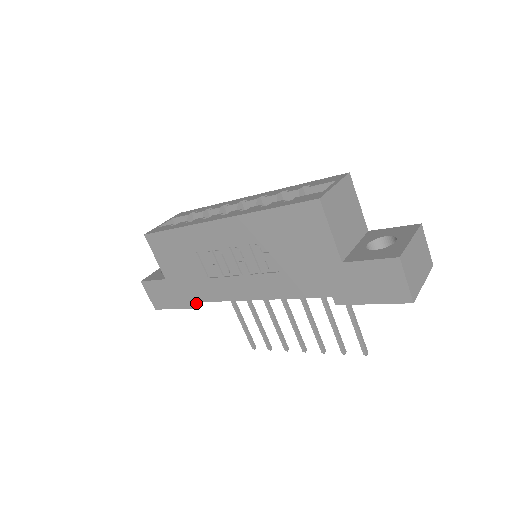
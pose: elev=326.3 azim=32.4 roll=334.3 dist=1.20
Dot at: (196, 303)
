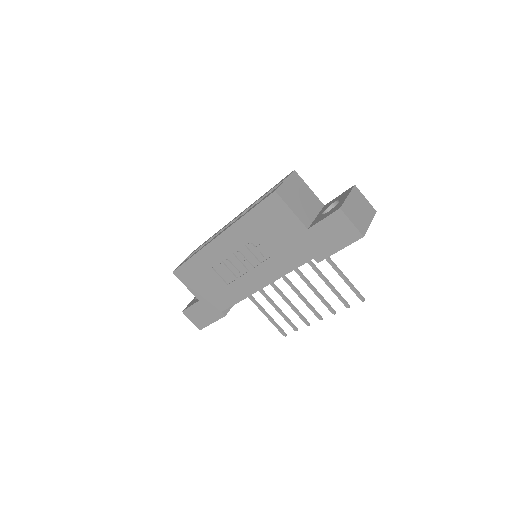
Dot at: (227, 311)
